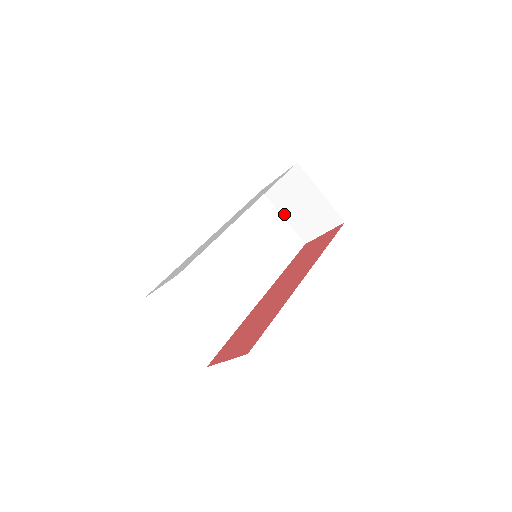
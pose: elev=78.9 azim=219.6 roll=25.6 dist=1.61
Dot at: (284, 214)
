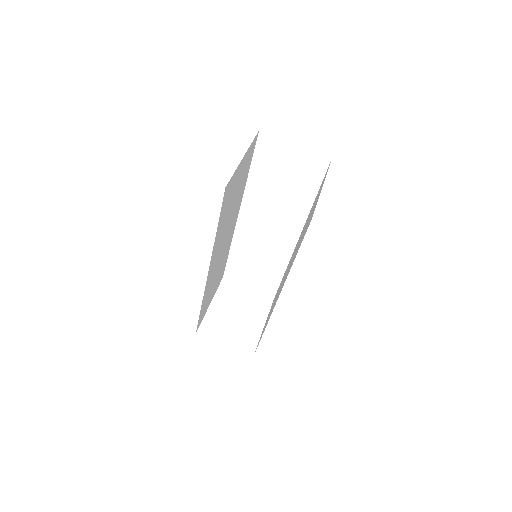
Dot at: (214, 303)
